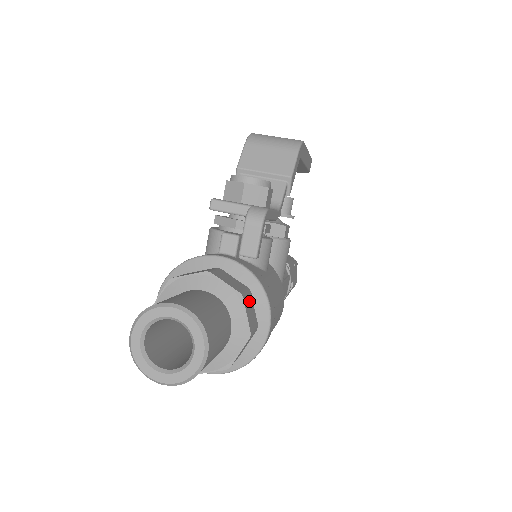
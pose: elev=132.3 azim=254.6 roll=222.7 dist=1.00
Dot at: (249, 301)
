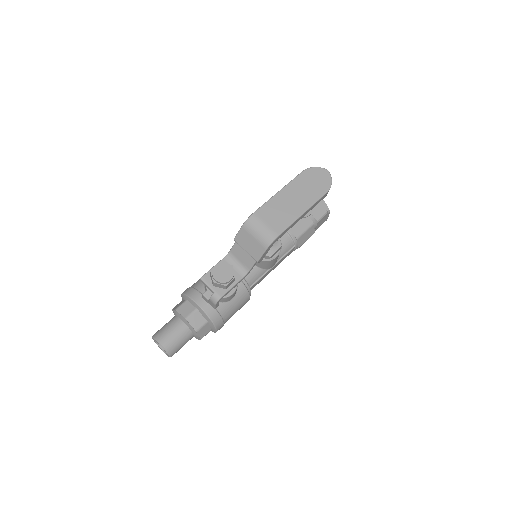
Dot at: (204, 328)
